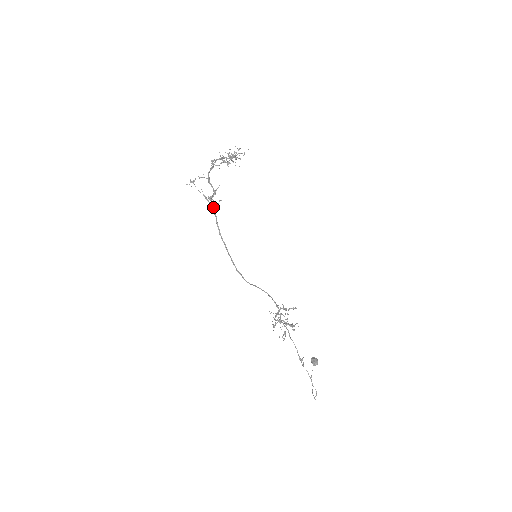
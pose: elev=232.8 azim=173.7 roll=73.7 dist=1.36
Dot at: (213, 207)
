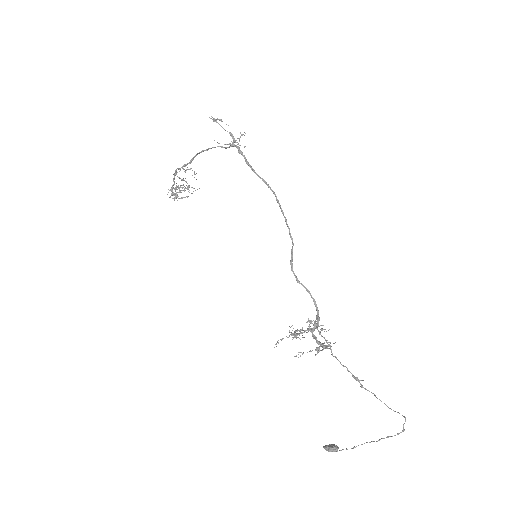
Dot at: (239, 149)
